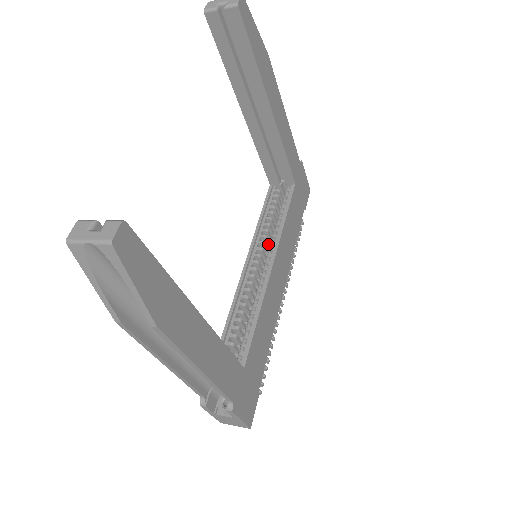
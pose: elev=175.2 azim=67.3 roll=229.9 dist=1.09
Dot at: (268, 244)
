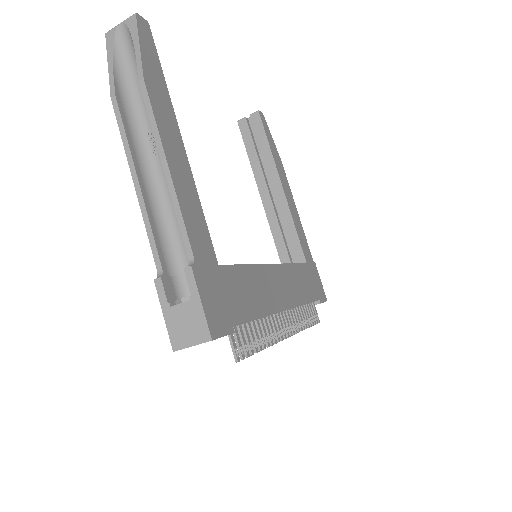
Dot at: occluded
